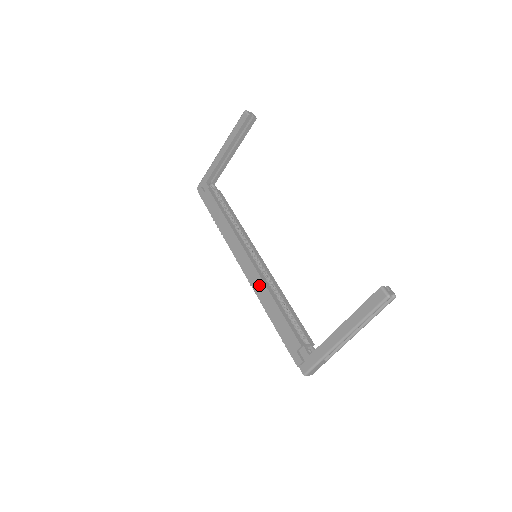
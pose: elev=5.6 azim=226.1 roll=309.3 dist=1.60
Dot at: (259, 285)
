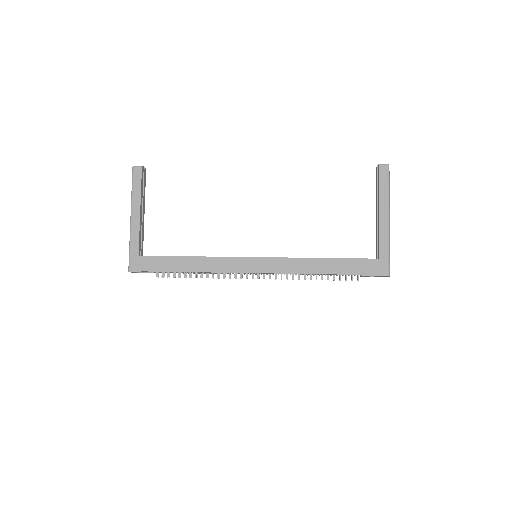
Dot at: (288, 264)
